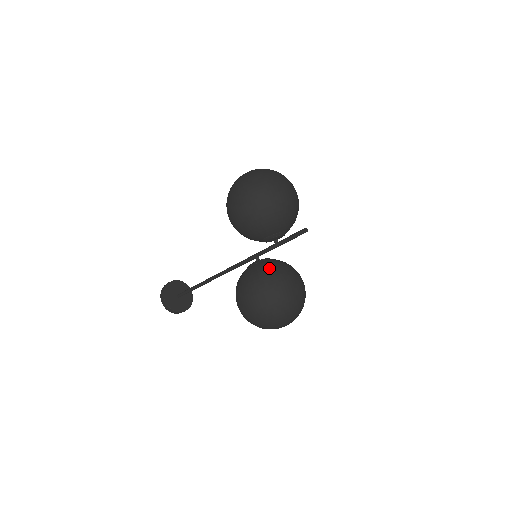
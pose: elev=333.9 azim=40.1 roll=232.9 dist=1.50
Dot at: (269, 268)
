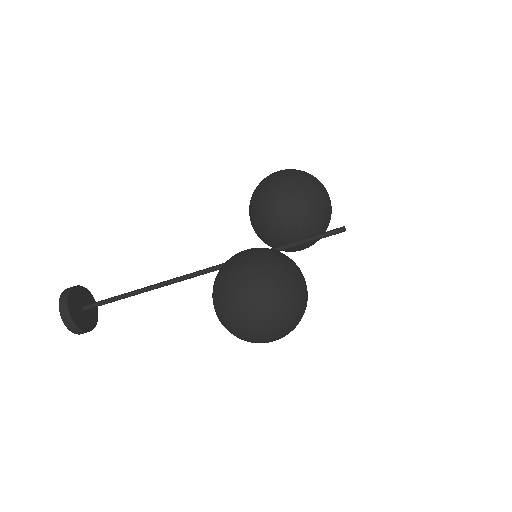
Dot at: occluded
